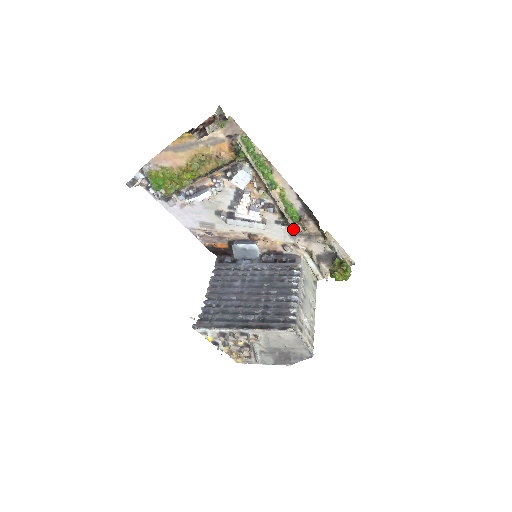
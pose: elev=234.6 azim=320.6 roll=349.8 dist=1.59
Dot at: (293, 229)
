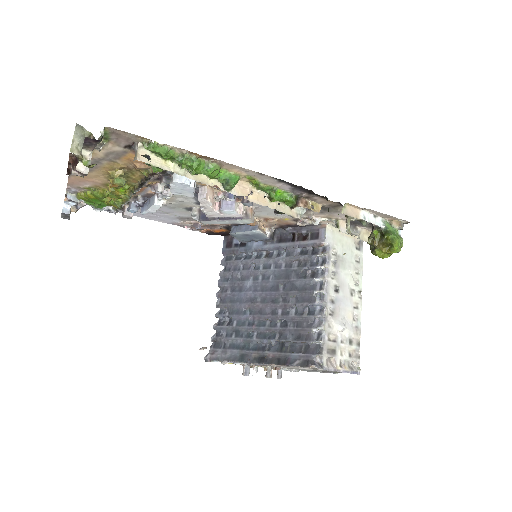
Dot at: (292, 216)
